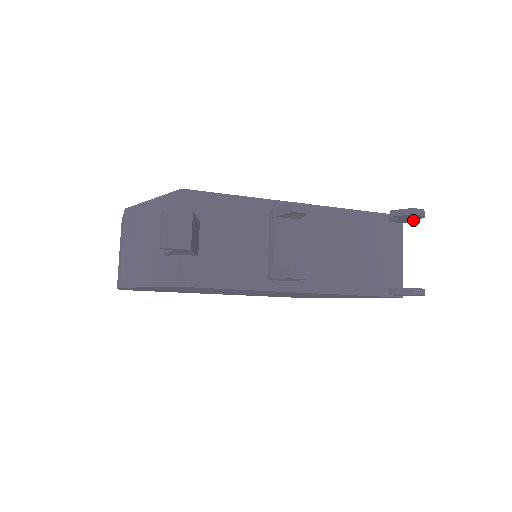
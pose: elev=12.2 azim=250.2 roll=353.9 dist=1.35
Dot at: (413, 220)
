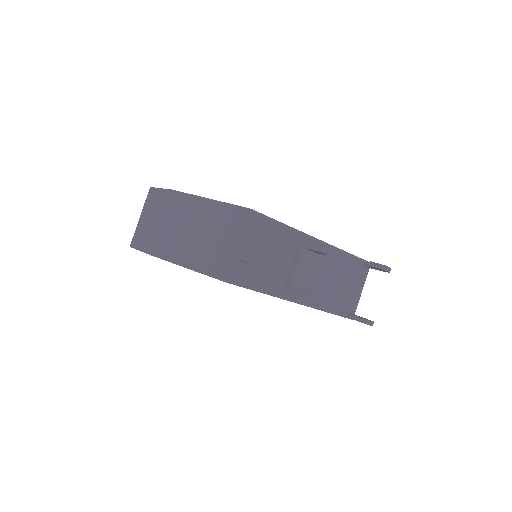
Dot at: (379, 270)
